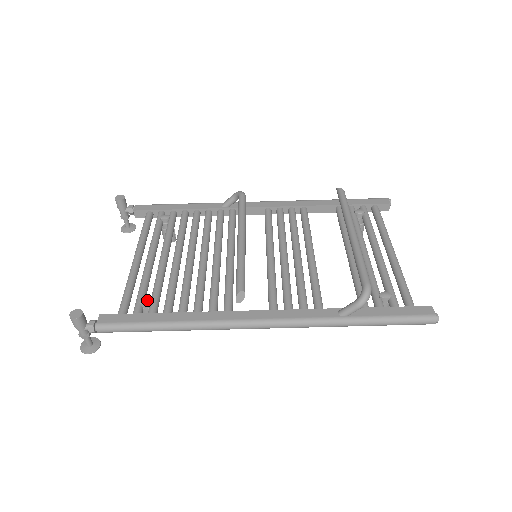
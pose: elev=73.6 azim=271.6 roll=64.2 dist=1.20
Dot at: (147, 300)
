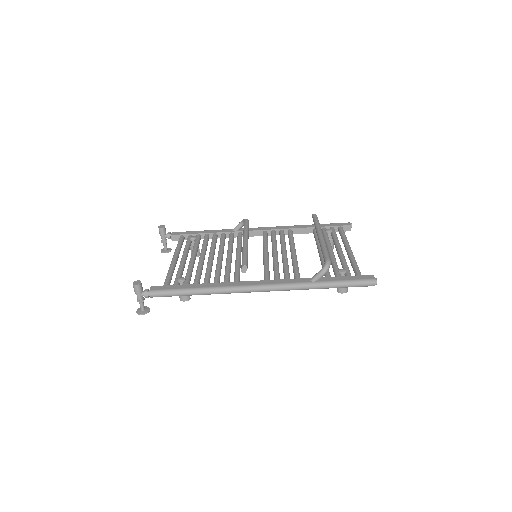
Dot at: (182, 278)
